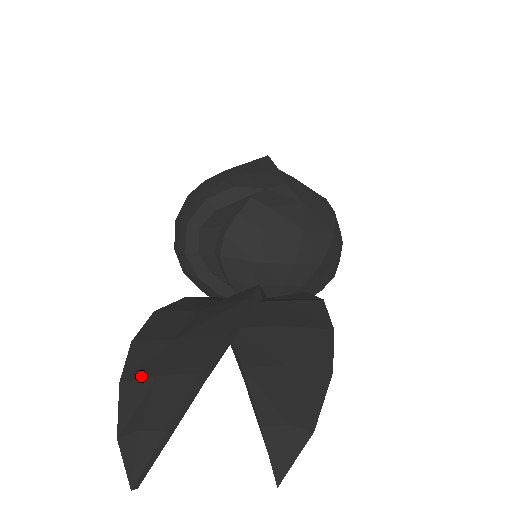
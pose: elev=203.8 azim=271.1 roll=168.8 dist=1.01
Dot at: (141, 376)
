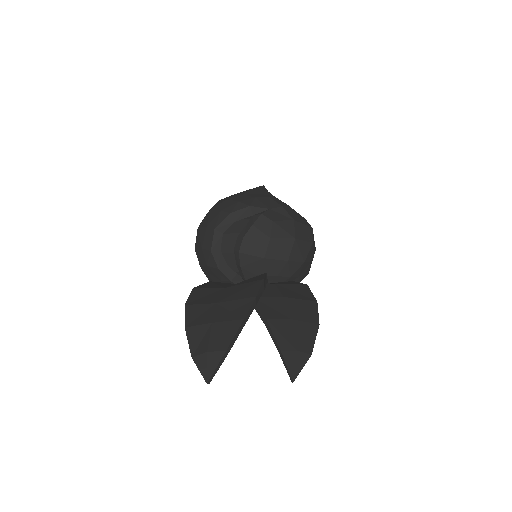
Dot at: (200, 323)
